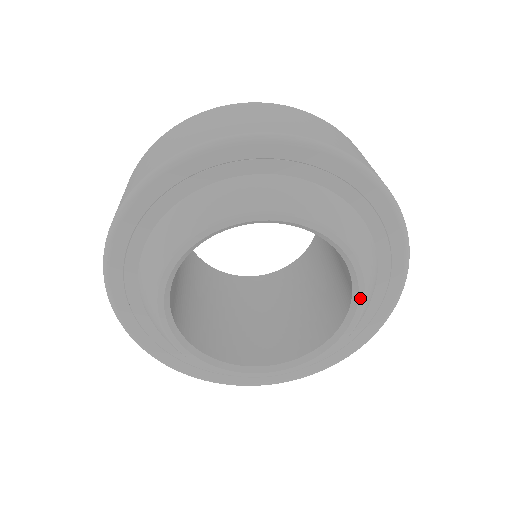
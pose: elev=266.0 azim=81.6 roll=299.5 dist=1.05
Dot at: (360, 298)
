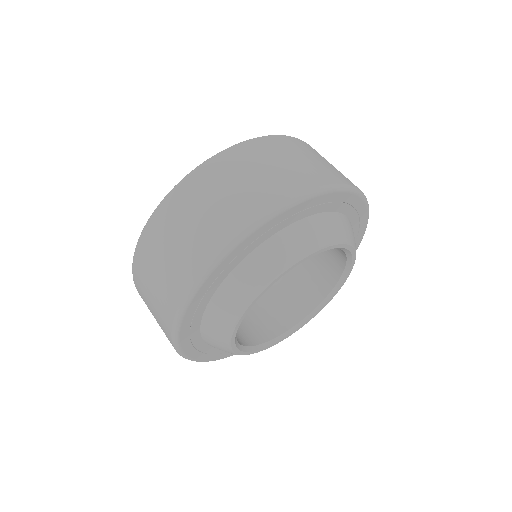
Dot at: (342, 247)
